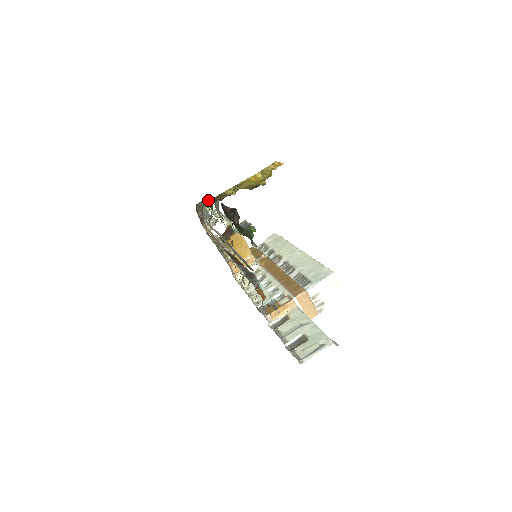
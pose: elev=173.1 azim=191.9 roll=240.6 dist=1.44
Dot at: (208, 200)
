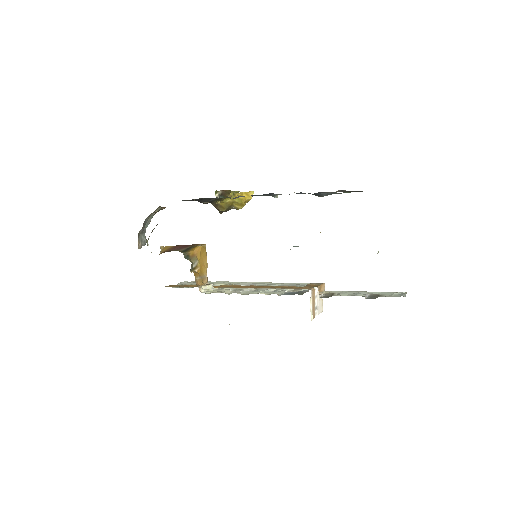
Dot at: occluded
